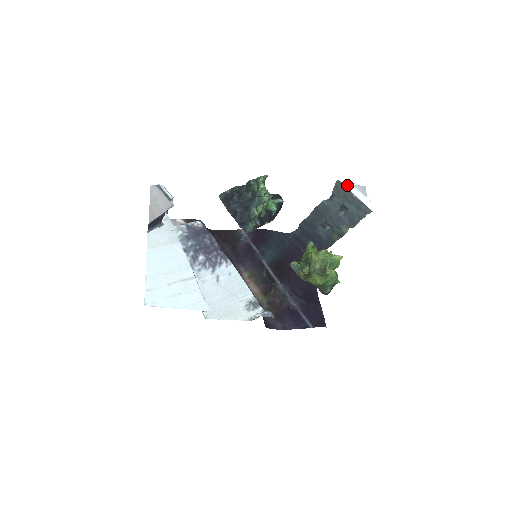
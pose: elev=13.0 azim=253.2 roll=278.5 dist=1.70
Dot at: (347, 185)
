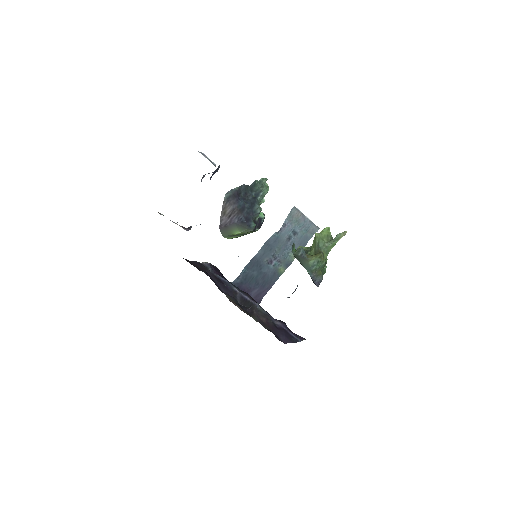
Dot at: occluded
